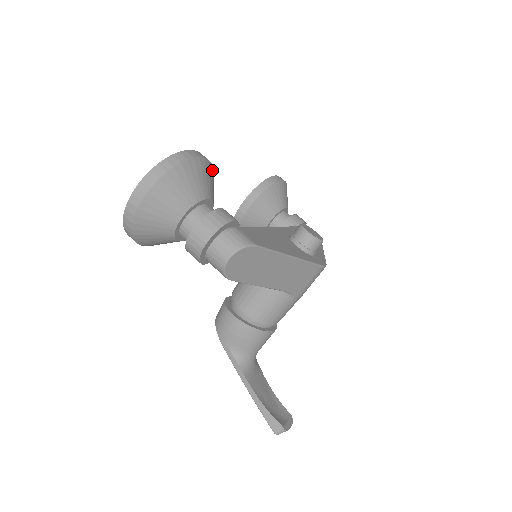
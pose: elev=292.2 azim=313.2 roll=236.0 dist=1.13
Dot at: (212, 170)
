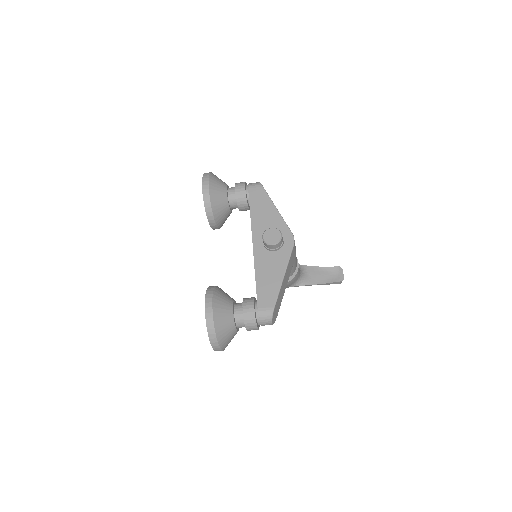
Dot at: (216, 297)
